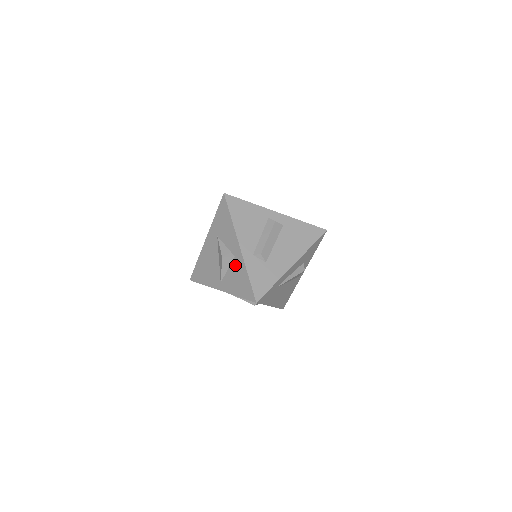
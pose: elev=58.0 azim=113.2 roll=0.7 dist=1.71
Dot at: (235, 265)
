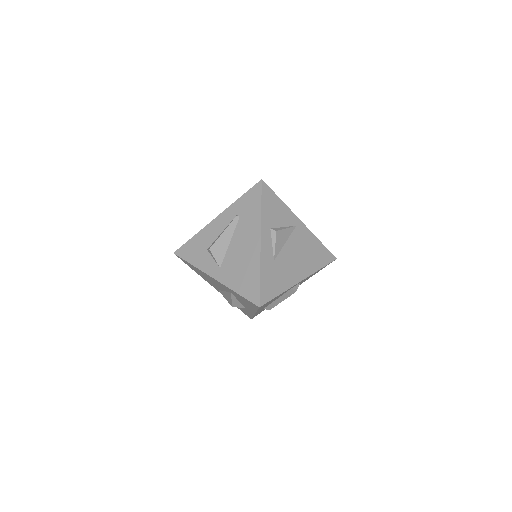
Dot at: occluded
